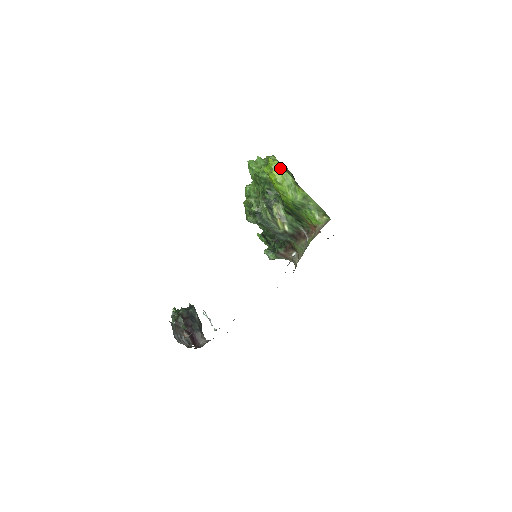
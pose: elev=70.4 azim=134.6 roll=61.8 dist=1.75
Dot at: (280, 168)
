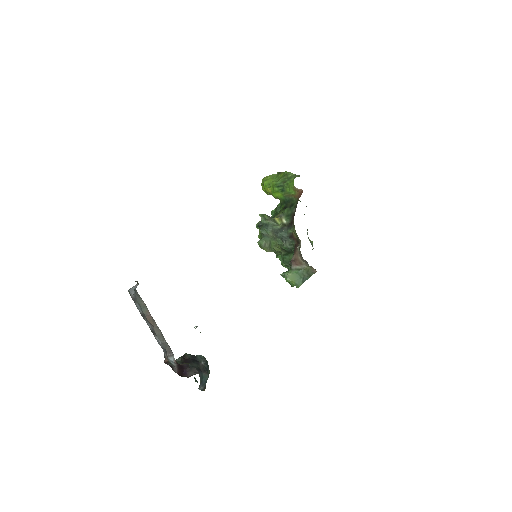
Dot at: occluded
